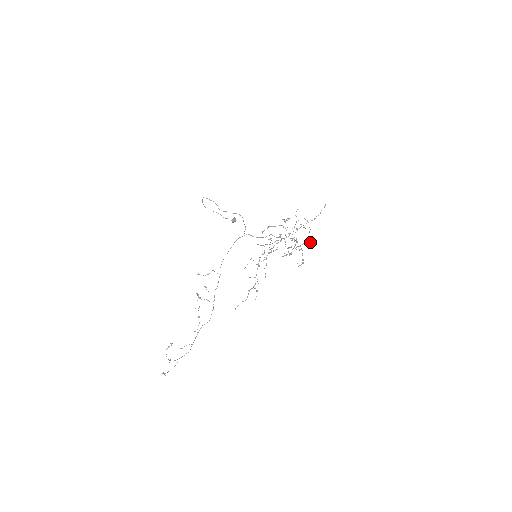
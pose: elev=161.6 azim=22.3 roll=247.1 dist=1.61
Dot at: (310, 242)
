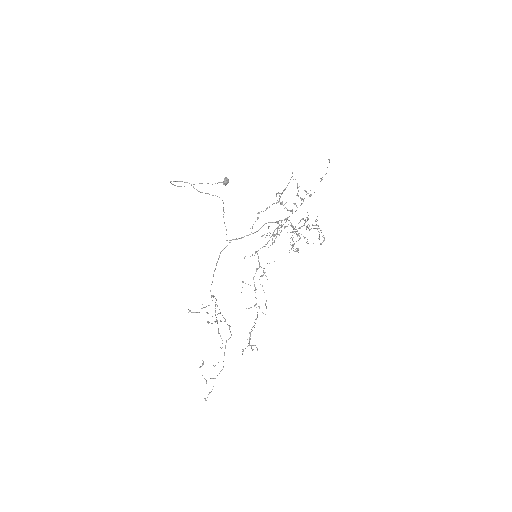
Dot at: occluded
